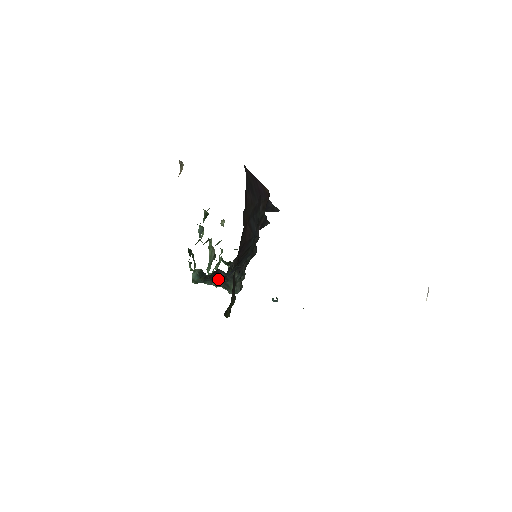
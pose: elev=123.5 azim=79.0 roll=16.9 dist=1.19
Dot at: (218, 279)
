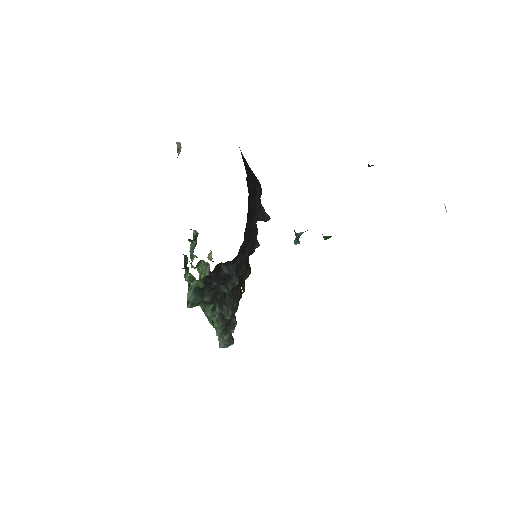
Dot at: (217, 292)
